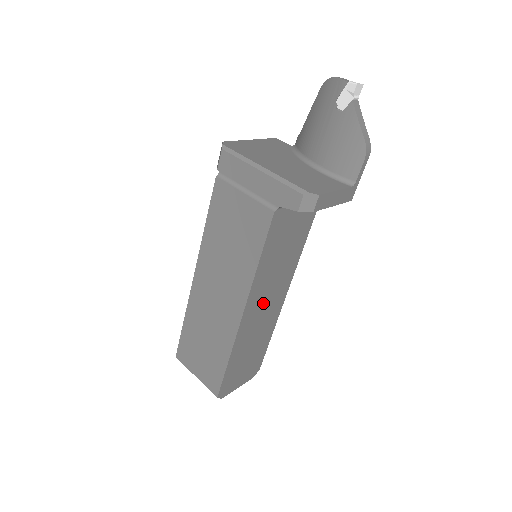
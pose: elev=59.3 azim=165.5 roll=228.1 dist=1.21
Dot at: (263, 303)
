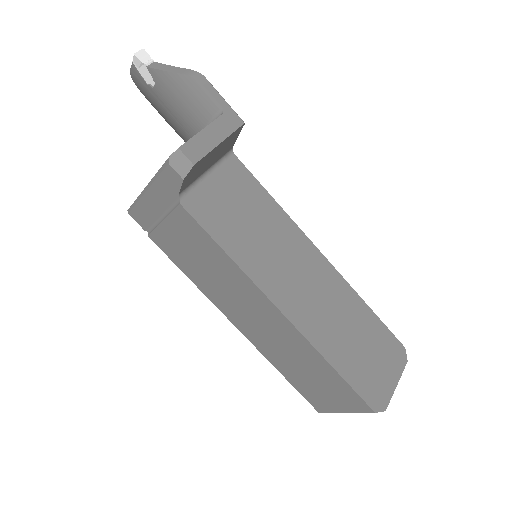
Dot at: (298, 284)
